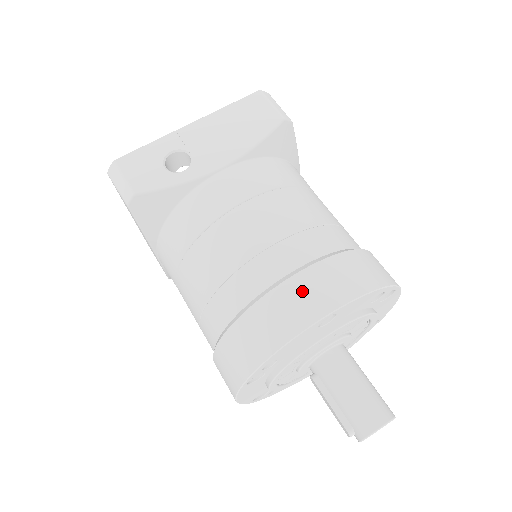
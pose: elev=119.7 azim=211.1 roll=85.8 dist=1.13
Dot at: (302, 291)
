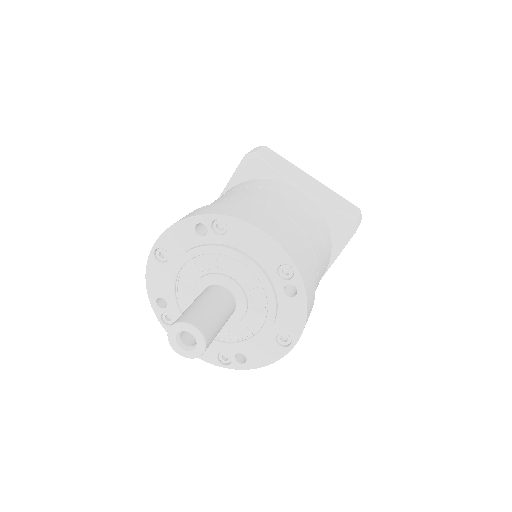
Dot at: occluded
